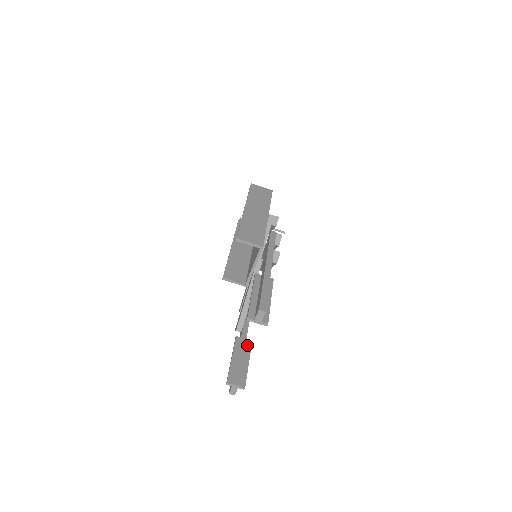
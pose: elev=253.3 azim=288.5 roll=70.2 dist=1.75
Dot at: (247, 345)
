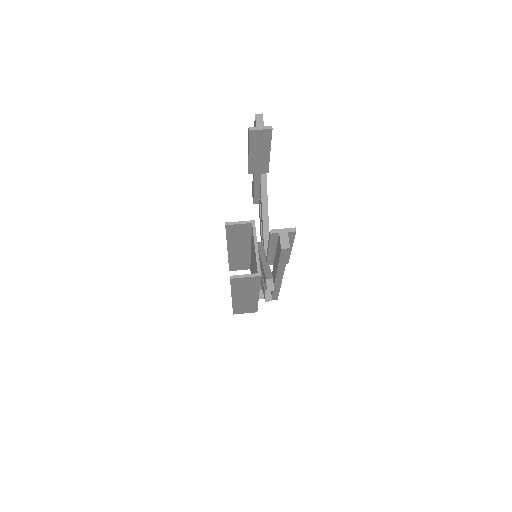
Dot at: occluded
